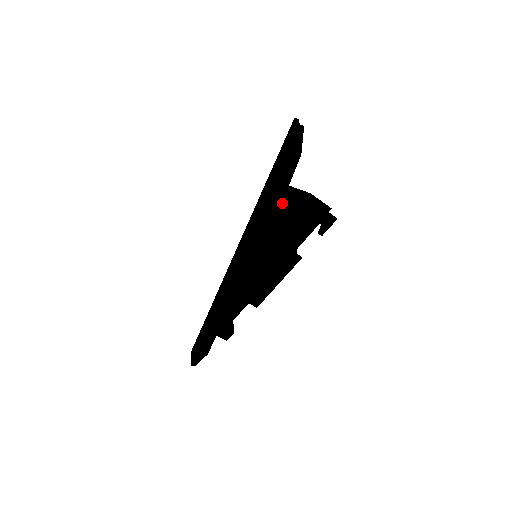
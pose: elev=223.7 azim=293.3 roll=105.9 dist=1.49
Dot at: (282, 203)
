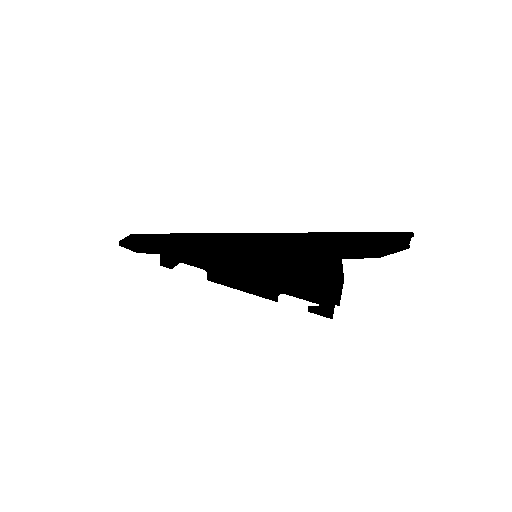
Dot at: (321, 260)
